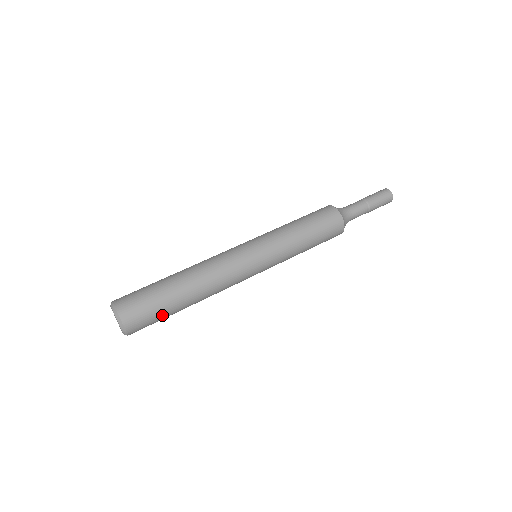
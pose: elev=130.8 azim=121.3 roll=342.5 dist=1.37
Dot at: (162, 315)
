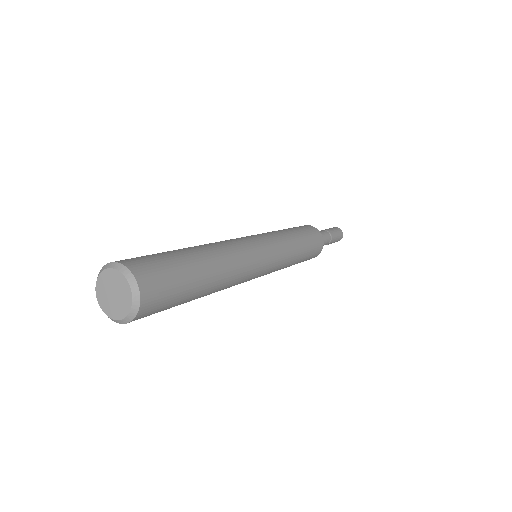
Dot at: (171, 259)
